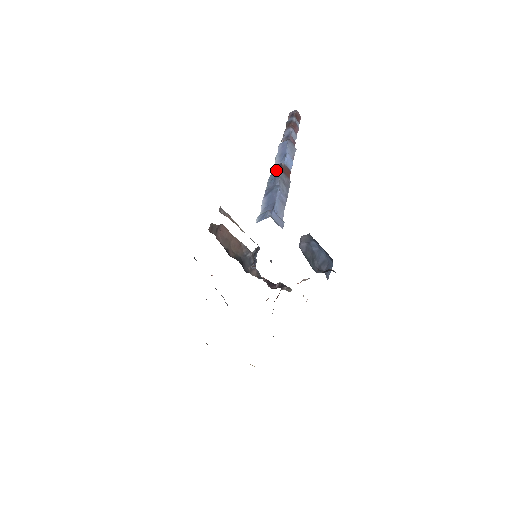
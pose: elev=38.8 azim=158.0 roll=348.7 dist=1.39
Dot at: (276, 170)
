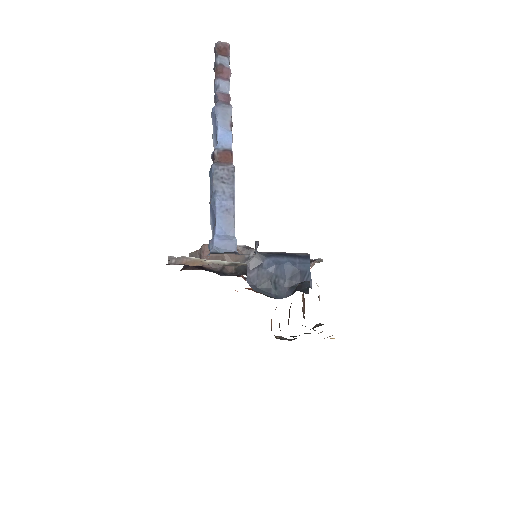
Dot at: (213, 162)
